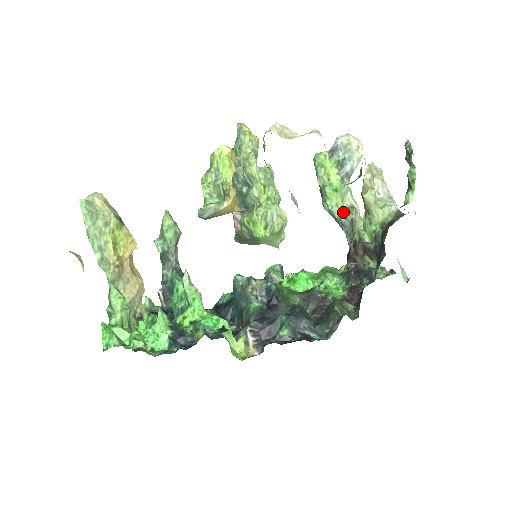
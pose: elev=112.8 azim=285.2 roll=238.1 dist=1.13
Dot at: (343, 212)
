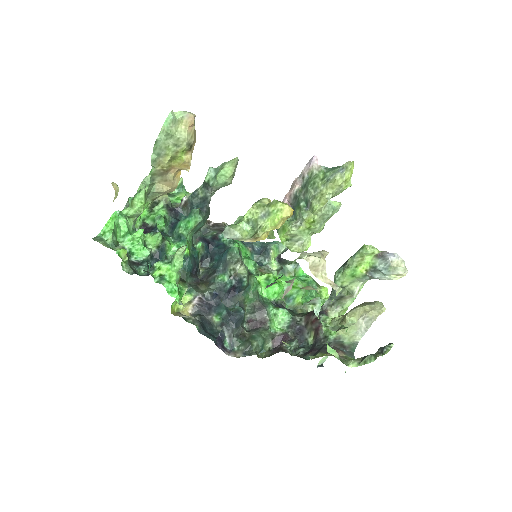
Dot at: (343, 288)
